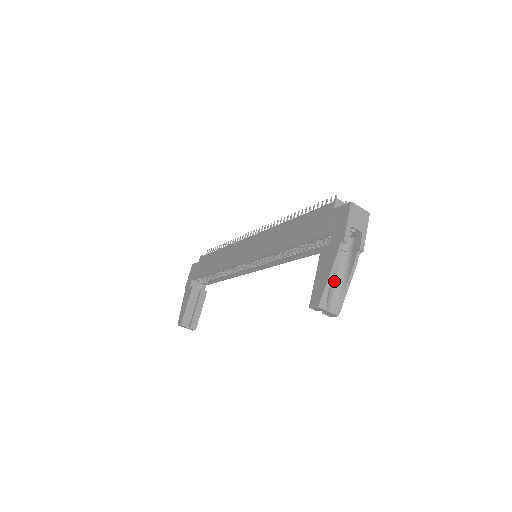
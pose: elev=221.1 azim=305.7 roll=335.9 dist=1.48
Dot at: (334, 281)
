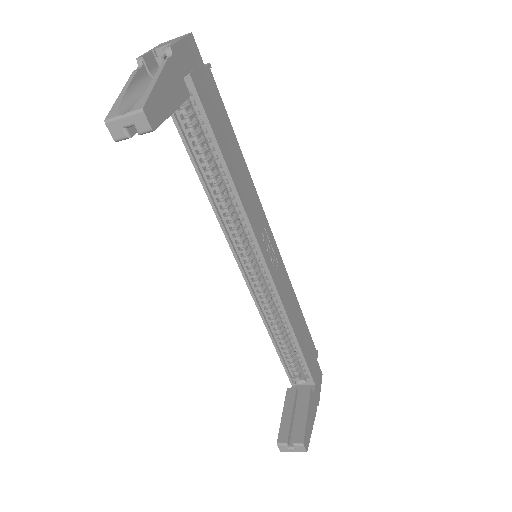
Dot at: occluded
